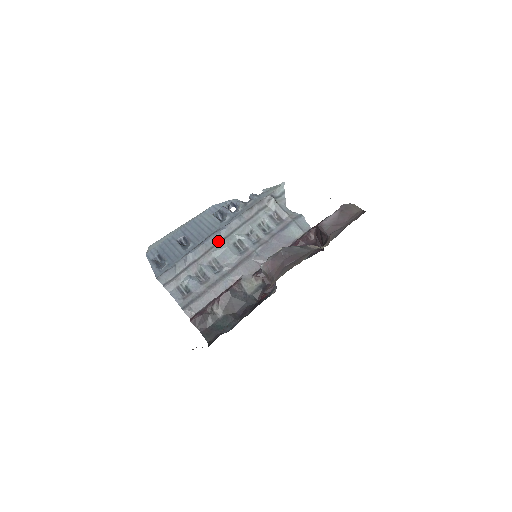
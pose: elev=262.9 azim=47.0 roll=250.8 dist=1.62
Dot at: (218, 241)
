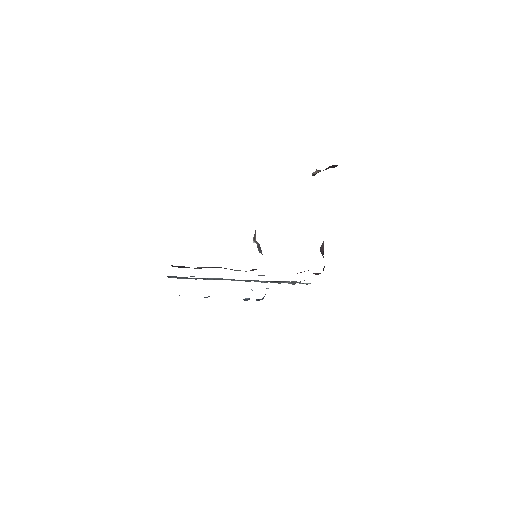
Dot at: occluded
